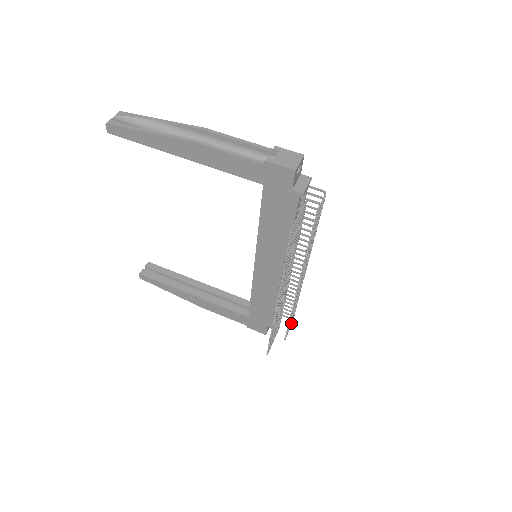
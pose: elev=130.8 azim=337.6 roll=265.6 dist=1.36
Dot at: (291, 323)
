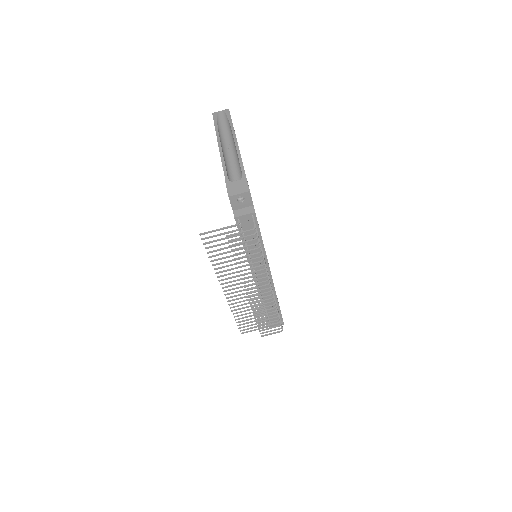
Dot at: (274, 330)
